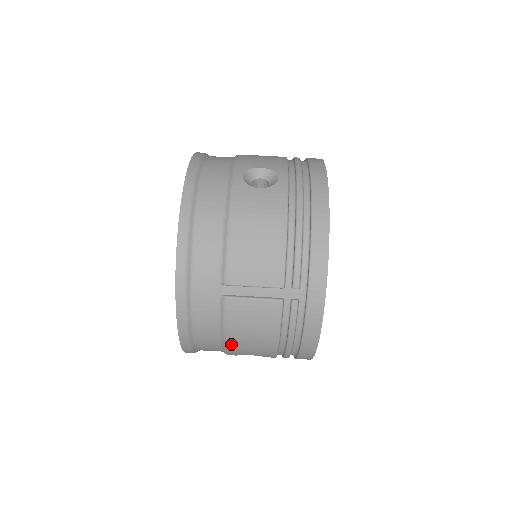
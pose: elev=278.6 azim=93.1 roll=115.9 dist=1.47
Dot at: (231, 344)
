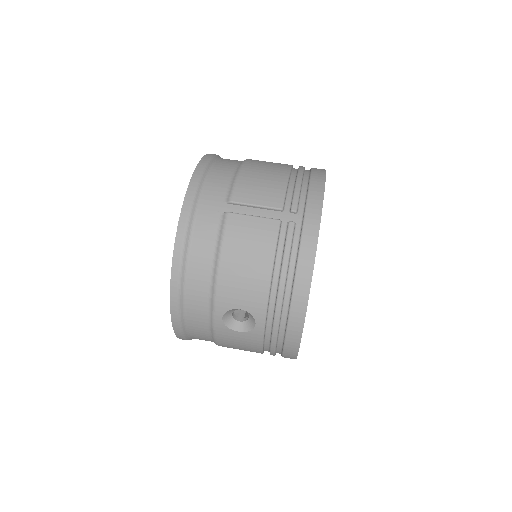
Dot at: (223, 275)
